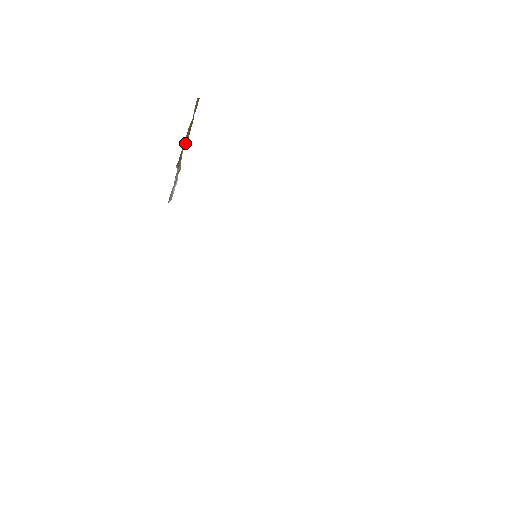
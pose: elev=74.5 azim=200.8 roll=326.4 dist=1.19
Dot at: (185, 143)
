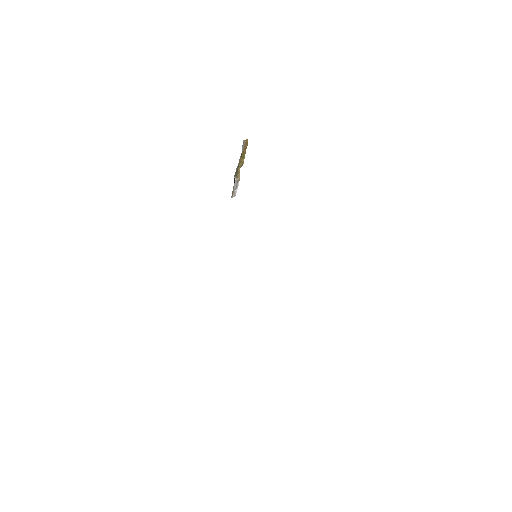
Dot at: (241, 164)
